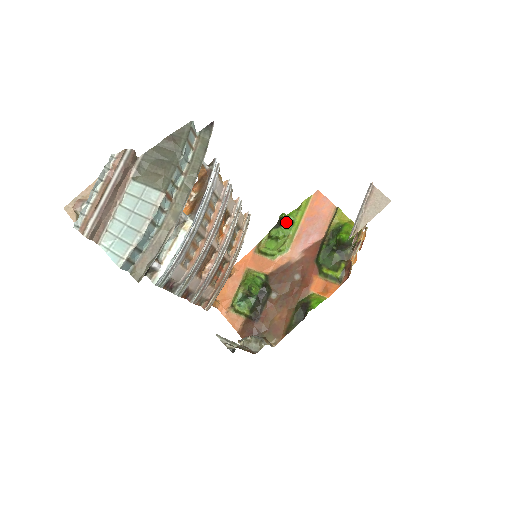
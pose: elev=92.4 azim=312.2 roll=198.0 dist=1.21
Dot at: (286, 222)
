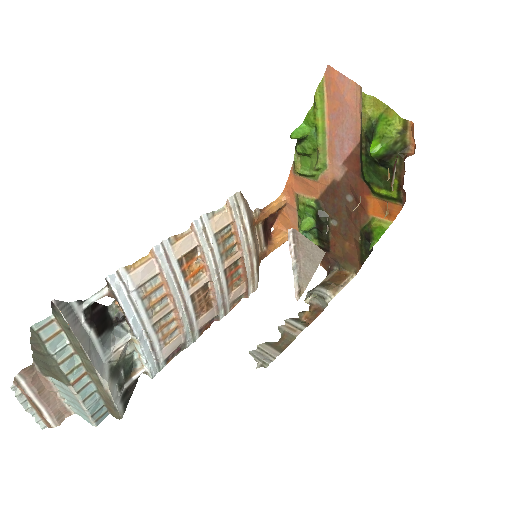
Dot at: (305, 135)
